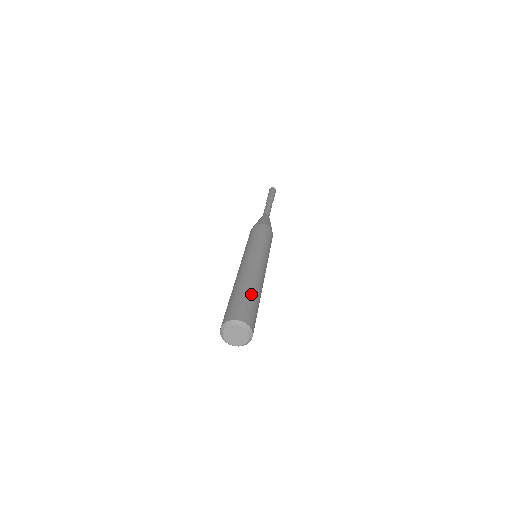
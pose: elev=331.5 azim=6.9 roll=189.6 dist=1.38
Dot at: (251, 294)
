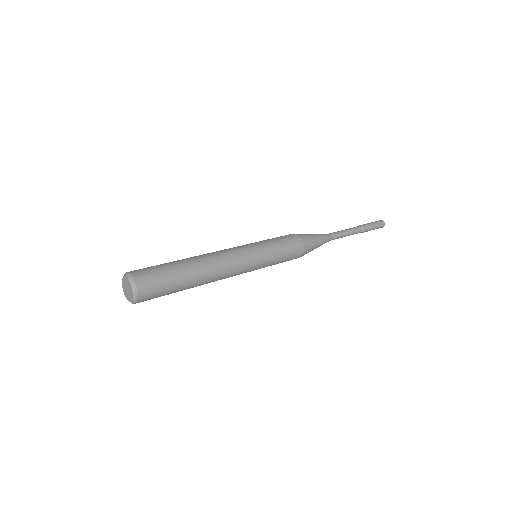
Dot at: (171, 262)
